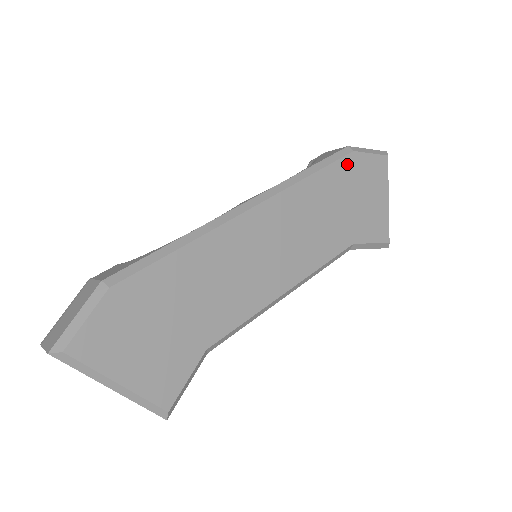
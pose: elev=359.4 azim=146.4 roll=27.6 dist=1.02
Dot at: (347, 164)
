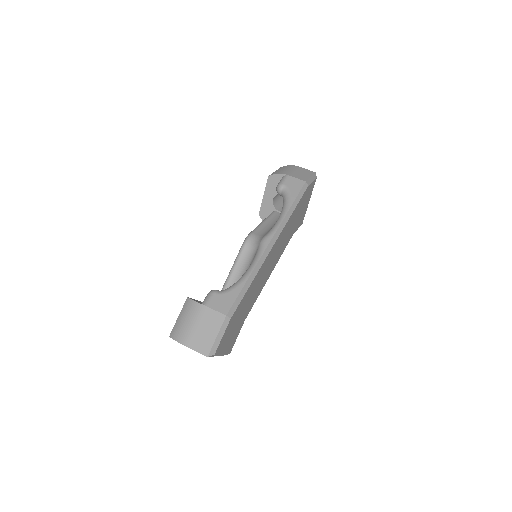
Dot at: (304, 195)
